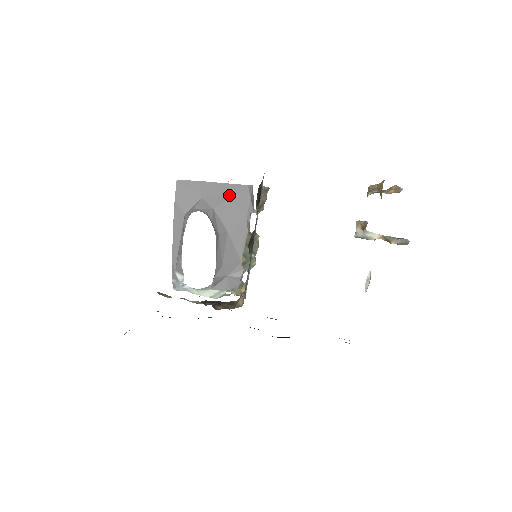
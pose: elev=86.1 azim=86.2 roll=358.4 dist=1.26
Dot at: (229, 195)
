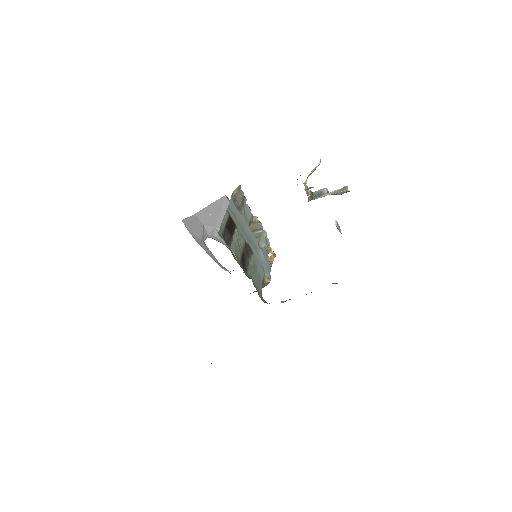
Dot at: (218, 211)
